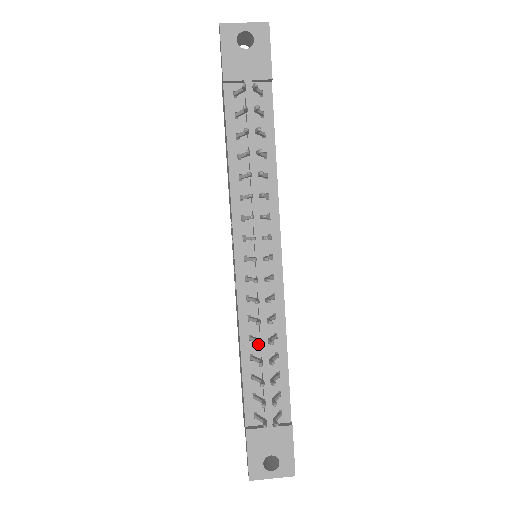
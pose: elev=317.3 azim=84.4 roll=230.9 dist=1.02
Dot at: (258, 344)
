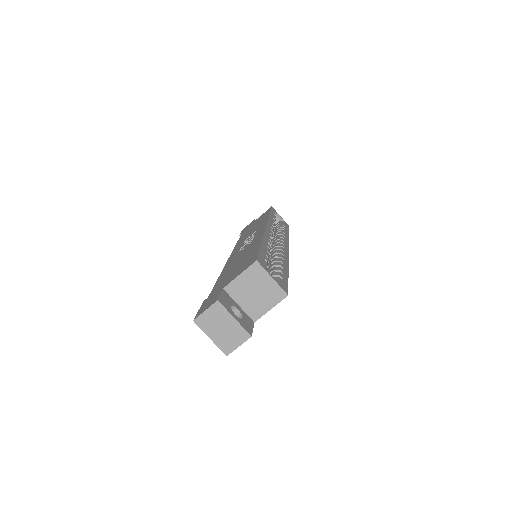
Dot at: occluded
